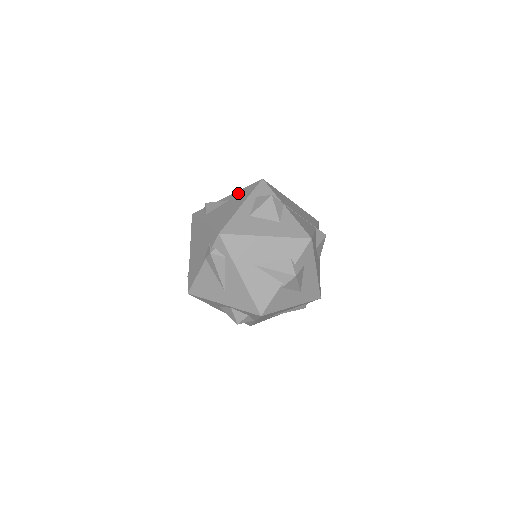
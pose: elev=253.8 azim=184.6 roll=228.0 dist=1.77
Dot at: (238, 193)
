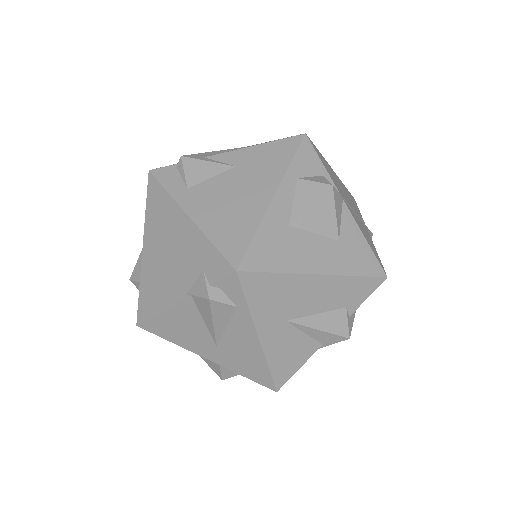
Dot at: (254, 154)
